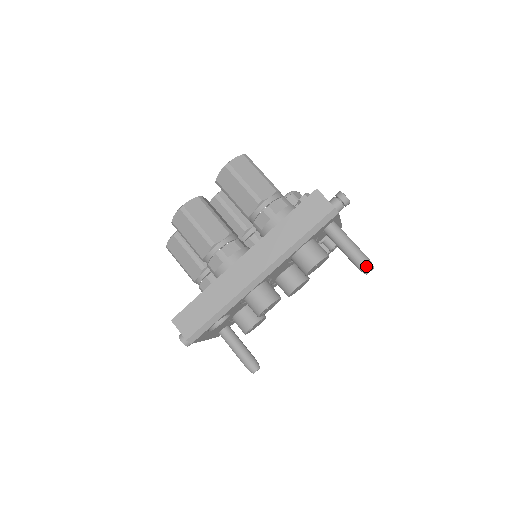
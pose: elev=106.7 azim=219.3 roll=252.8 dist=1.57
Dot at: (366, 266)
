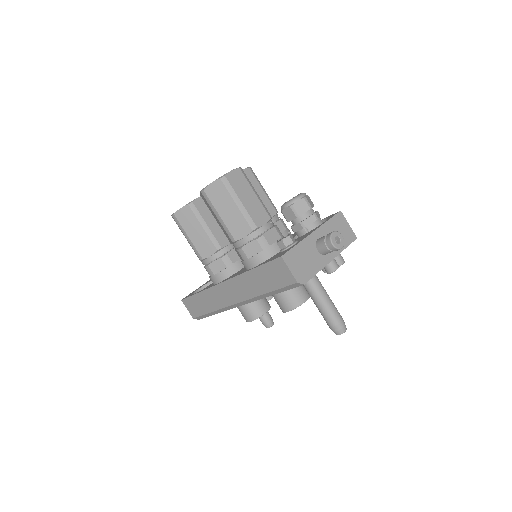
Dot at: (334, 331)
